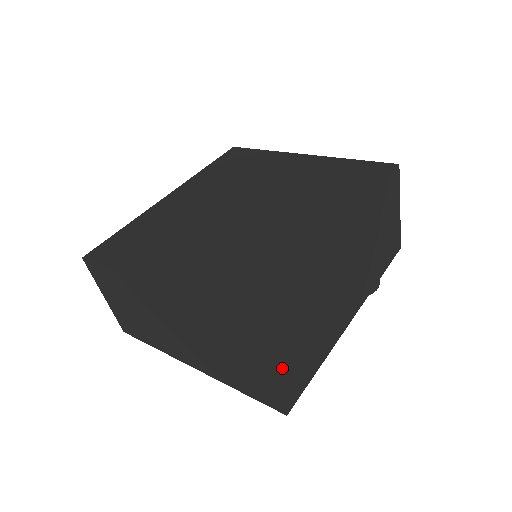
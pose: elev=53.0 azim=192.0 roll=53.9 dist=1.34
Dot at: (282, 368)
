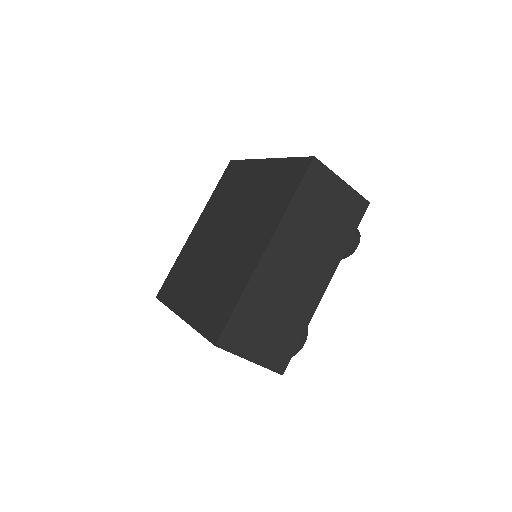
Dot at: (255, 354)
